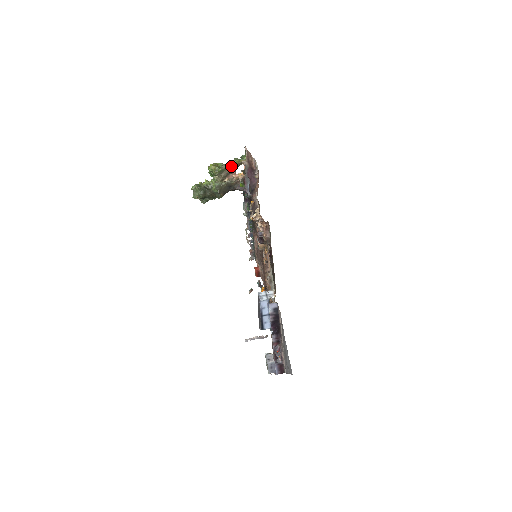
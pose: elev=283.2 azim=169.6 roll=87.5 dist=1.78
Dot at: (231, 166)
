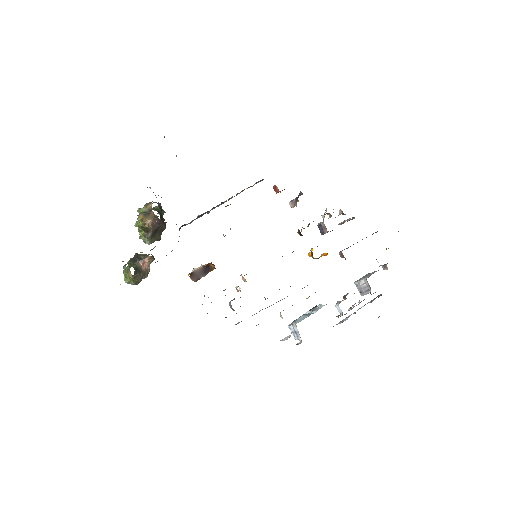
Dot at: occluded
